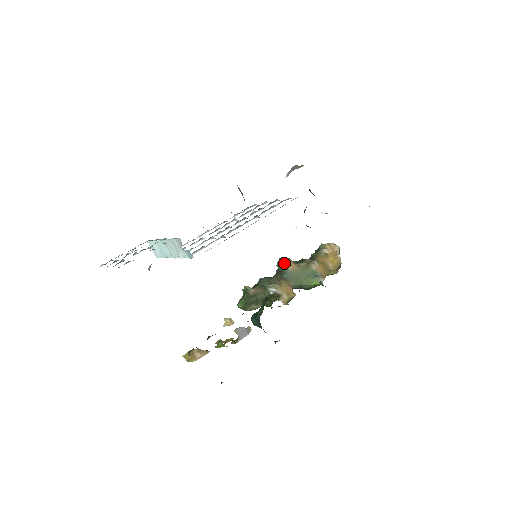
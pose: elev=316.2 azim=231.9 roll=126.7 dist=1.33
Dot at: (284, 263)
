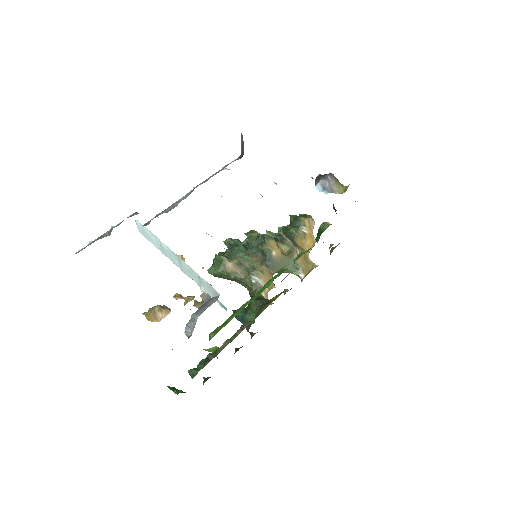
Dot at: (271, 249)
